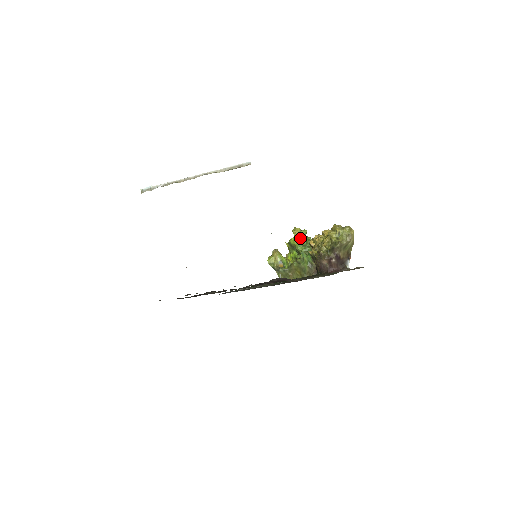
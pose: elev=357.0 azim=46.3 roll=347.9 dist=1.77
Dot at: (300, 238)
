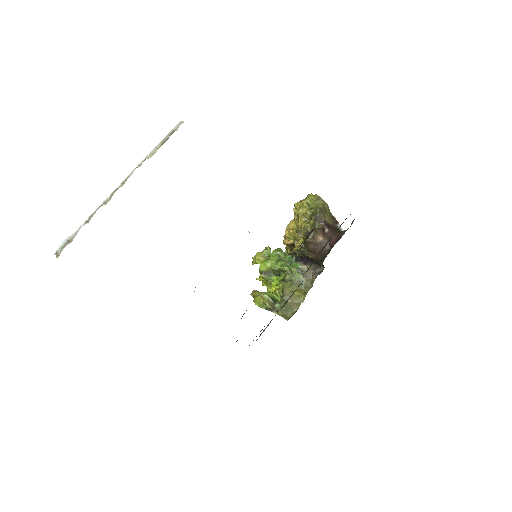
Dot at: (268, 258)
